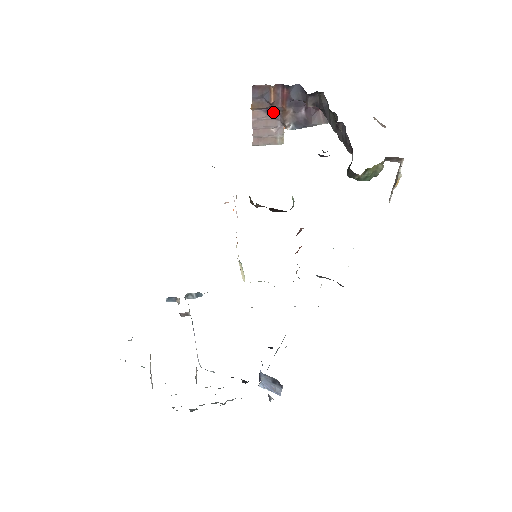
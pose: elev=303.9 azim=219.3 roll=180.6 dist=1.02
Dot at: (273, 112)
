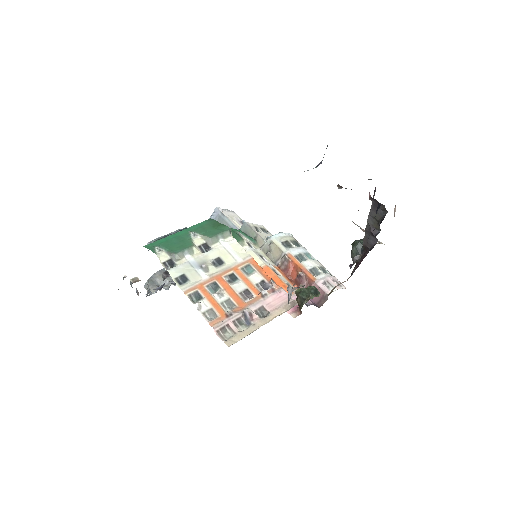
Dot at: occluded
